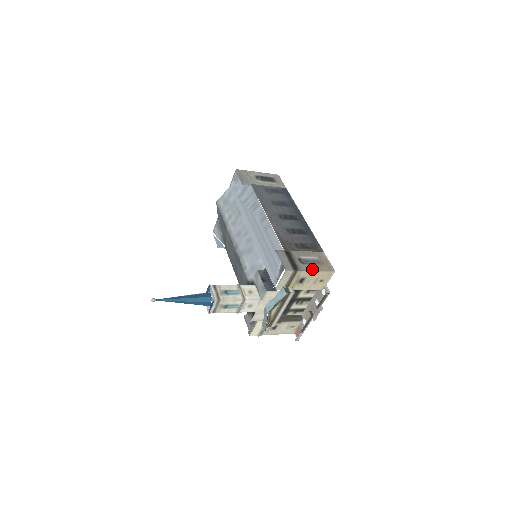
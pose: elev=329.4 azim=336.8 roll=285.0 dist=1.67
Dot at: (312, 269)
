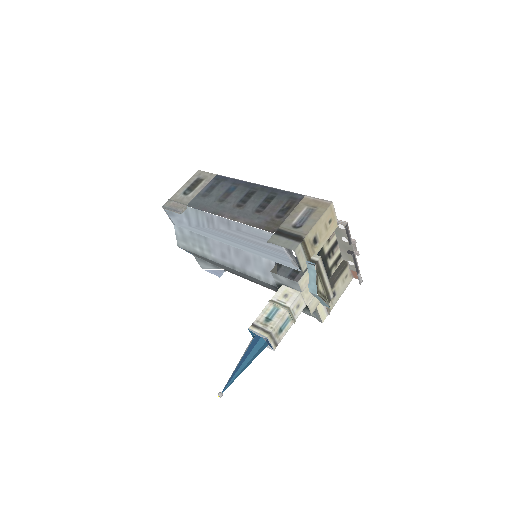
Dot at: (313, 223)
